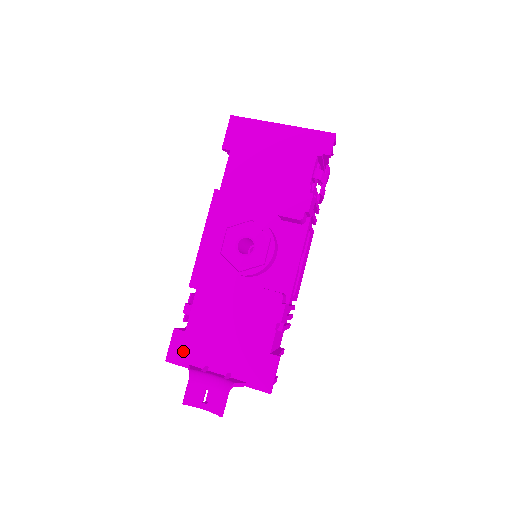
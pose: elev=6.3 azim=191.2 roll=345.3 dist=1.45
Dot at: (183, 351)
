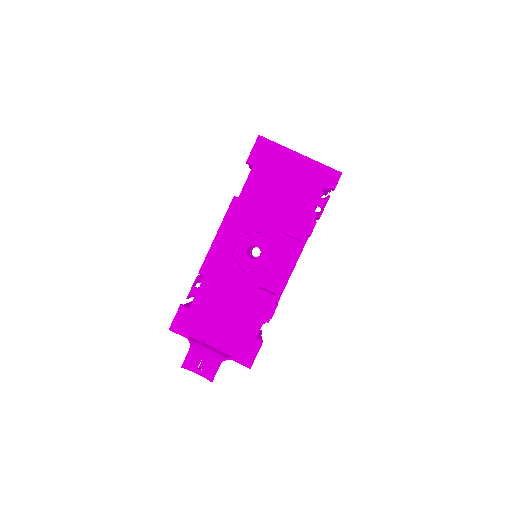
Dot at: (185, 324)
